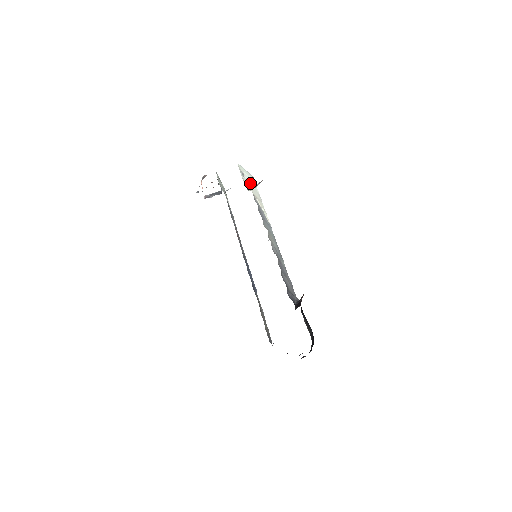
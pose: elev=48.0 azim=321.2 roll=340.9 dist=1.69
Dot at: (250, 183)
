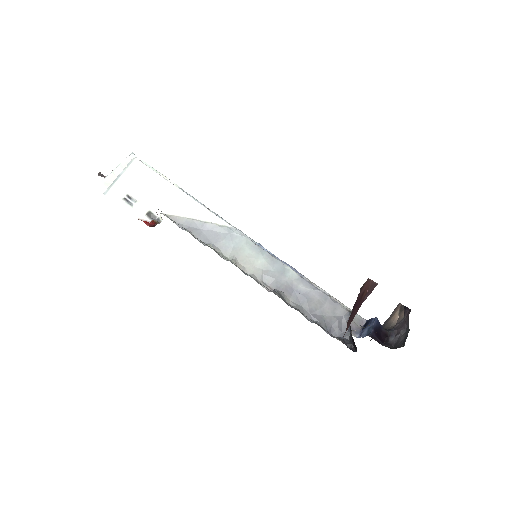
Dot at: (147, 192)
